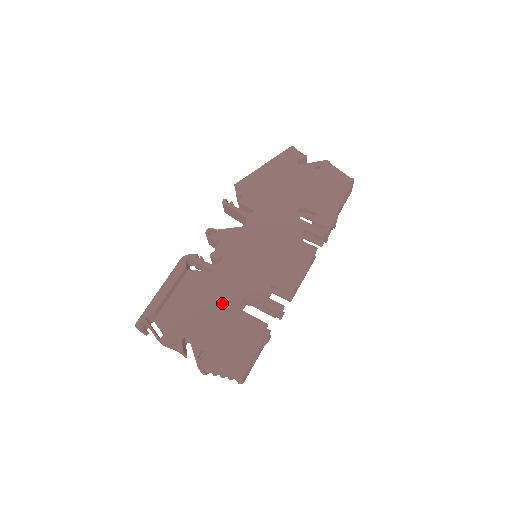
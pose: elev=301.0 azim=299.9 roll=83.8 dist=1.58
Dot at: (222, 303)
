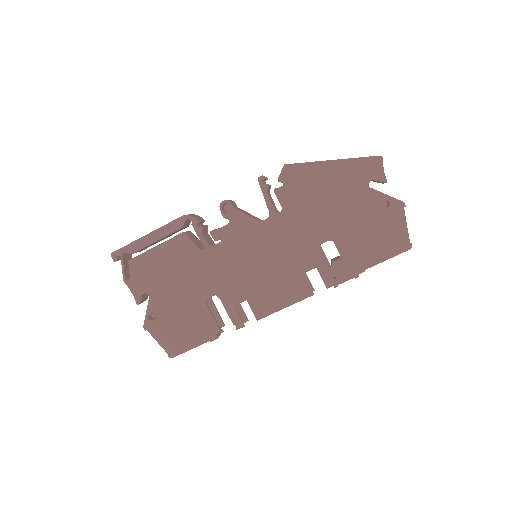
Dot at: (194, 286)
